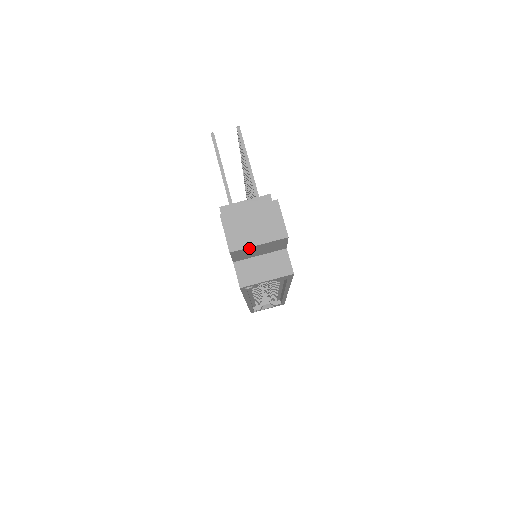
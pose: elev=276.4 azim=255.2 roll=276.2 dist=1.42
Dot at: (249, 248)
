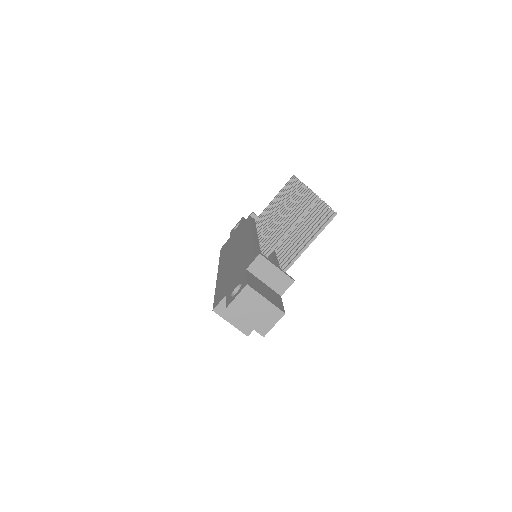
Dot at: (239, 317)
